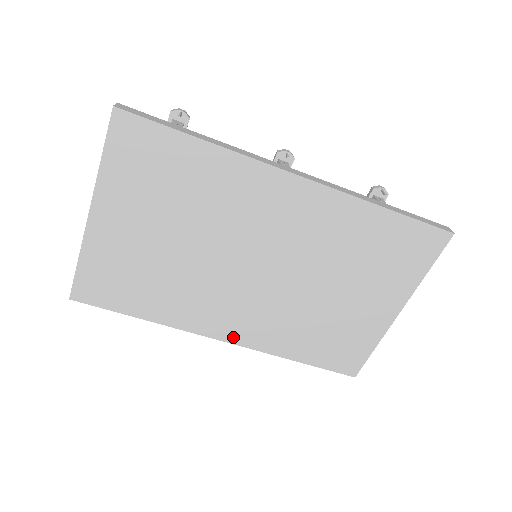
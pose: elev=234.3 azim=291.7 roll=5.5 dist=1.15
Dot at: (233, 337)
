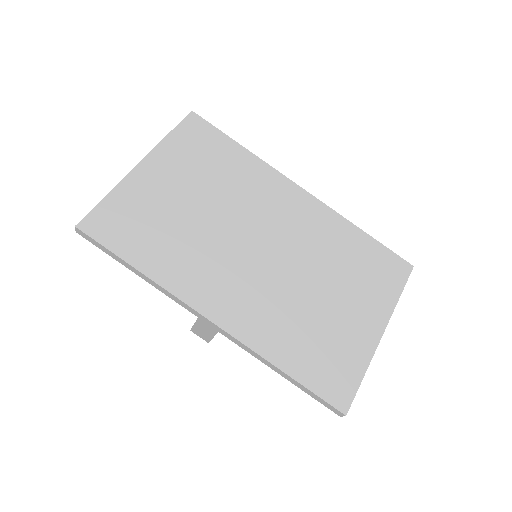
Dot at: (223, 319)
